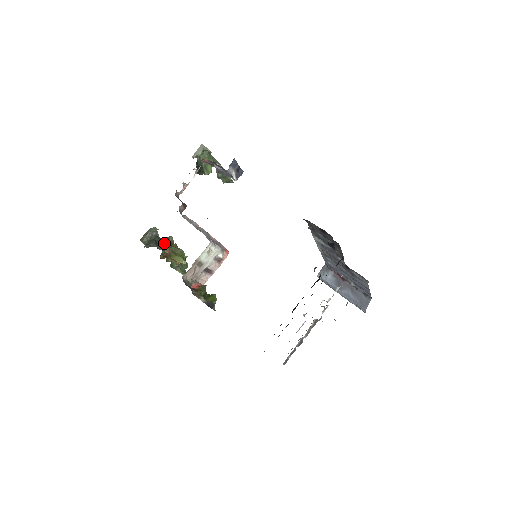
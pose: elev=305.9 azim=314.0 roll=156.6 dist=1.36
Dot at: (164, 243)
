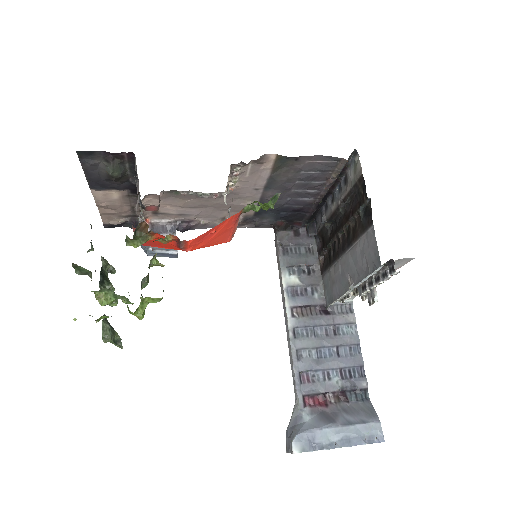
Dot at: occluded
